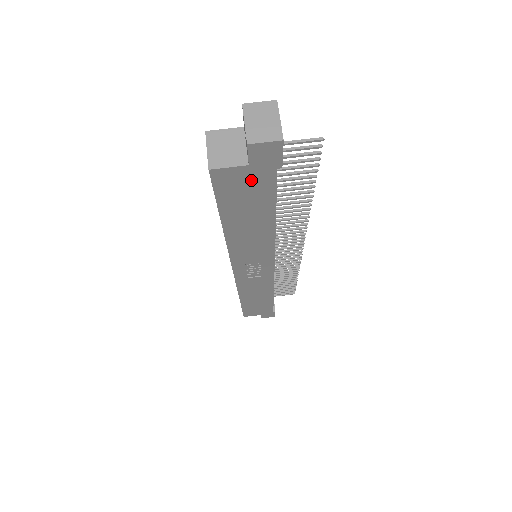
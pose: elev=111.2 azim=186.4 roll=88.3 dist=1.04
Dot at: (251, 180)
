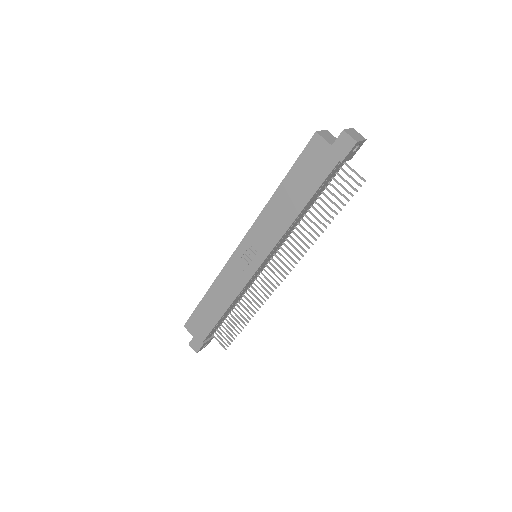
Dot at: (323, 159)
